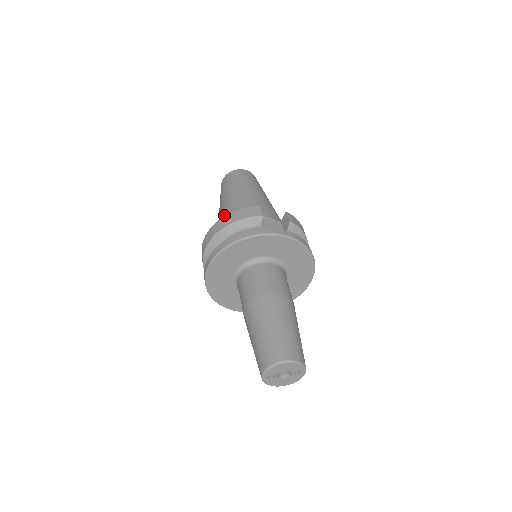
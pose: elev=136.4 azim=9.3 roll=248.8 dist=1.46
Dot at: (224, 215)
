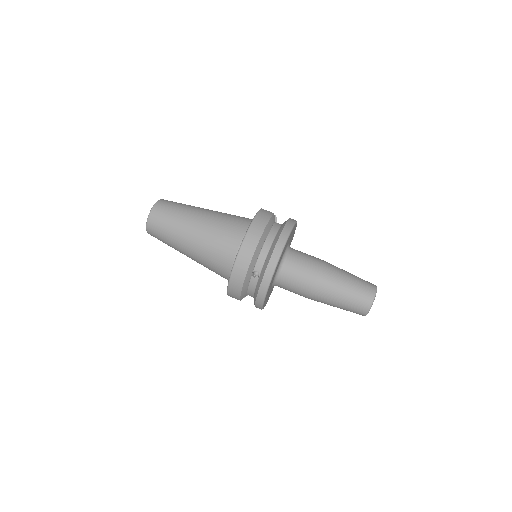
Dot at: (219, 232)
